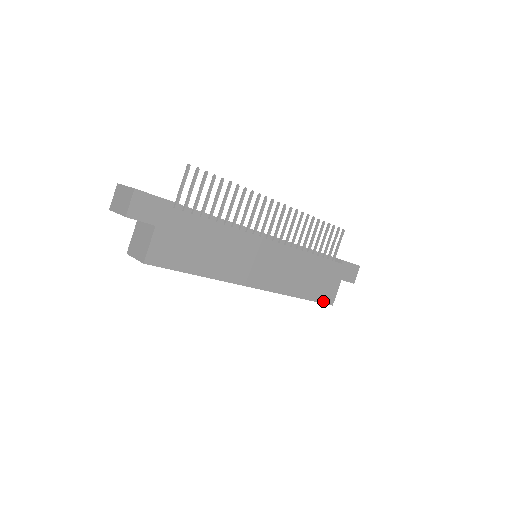
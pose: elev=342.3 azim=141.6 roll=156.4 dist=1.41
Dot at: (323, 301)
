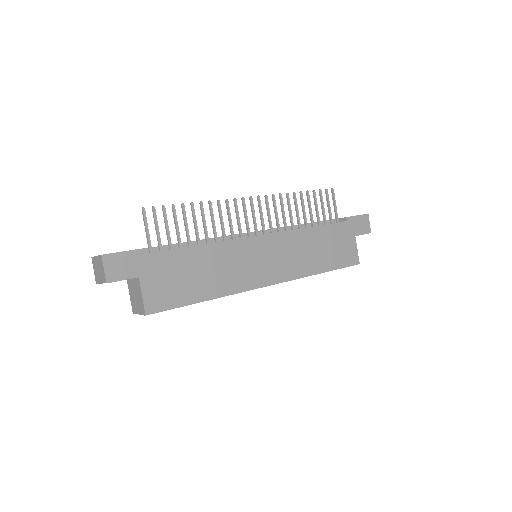
Dot at: (347, 265)
